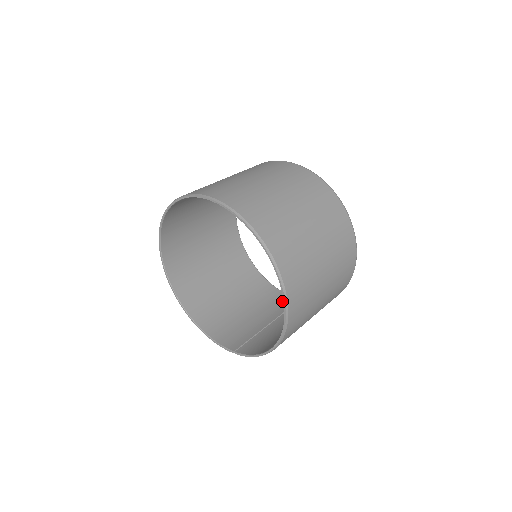
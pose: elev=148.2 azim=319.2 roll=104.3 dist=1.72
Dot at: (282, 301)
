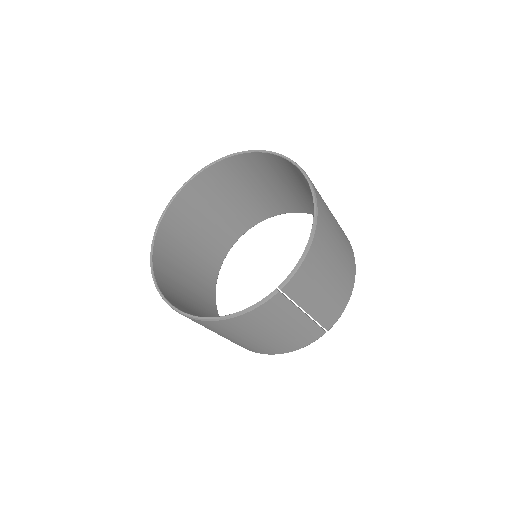
Dot at: occluded
